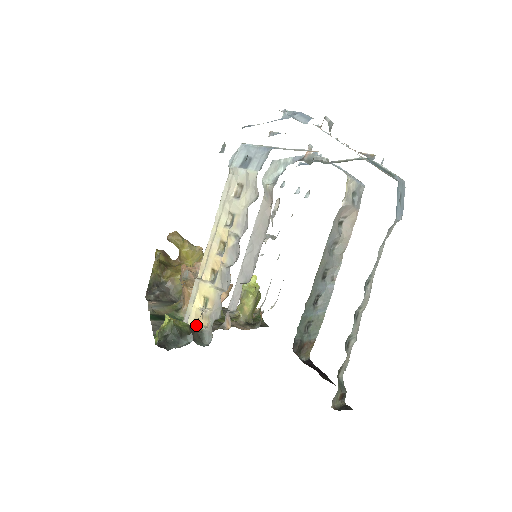
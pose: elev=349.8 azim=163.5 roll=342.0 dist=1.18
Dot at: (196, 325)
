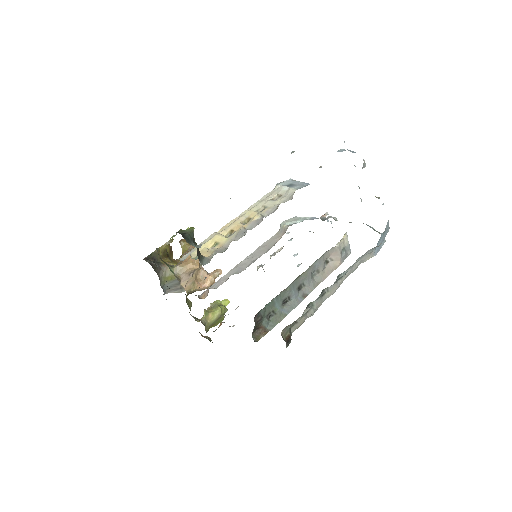
Dot at: occluded
